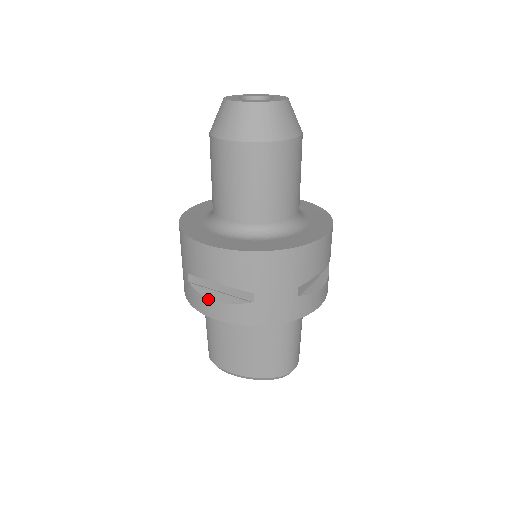
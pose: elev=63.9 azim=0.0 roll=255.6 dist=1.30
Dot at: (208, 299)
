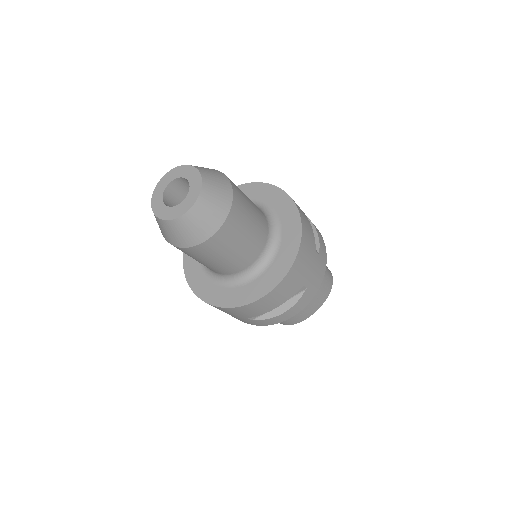
Dot at: (278, 316)
